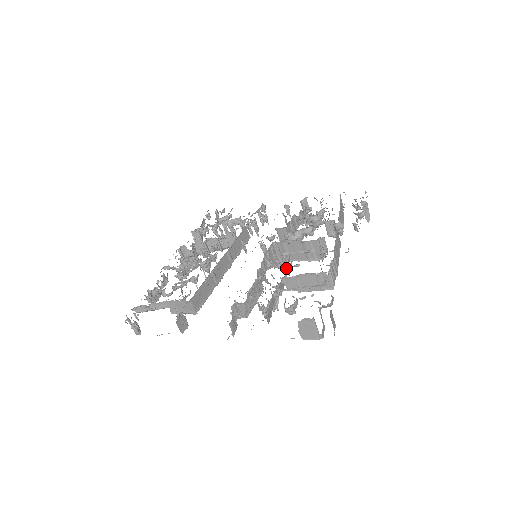
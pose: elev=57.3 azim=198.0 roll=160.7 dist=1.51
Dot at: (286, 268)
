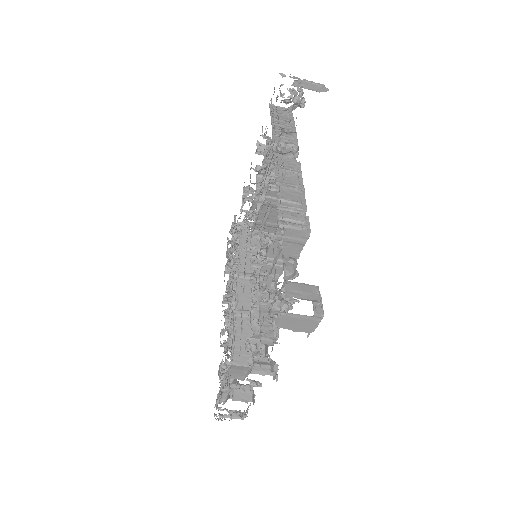
Dot at: (264, 254)
